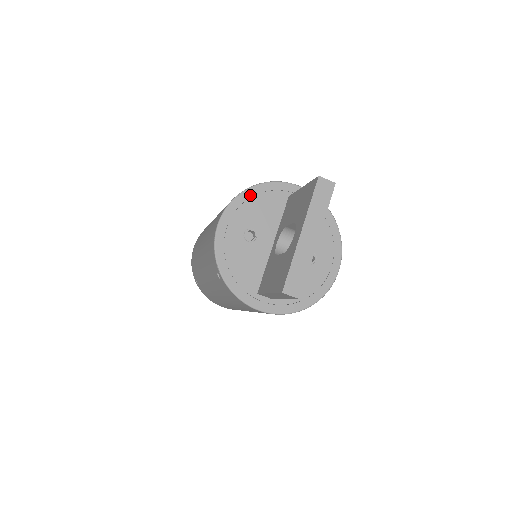
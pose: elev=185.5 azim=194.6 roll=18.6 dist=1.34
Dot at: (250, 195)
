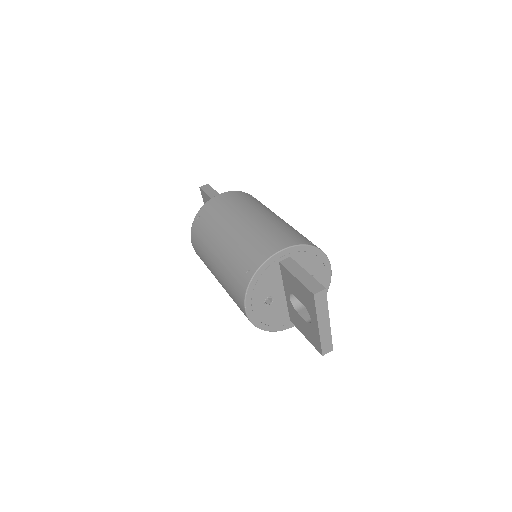
Dot at: (254, 283)
